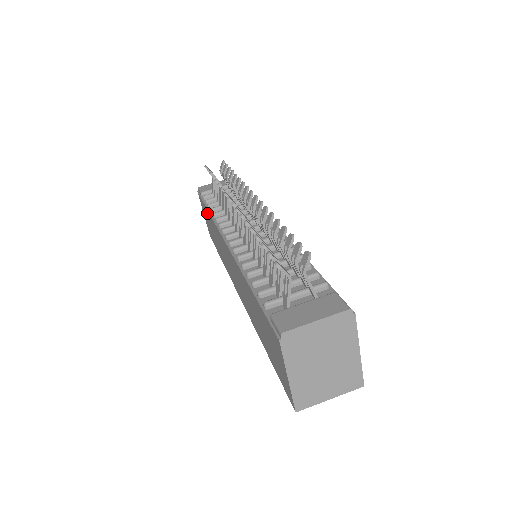
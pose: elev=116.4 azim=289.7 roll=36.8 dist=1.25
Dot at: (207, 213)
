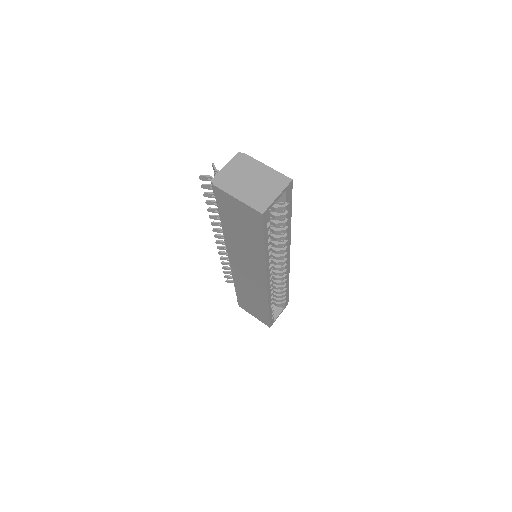
Dot at: (240, 295)
